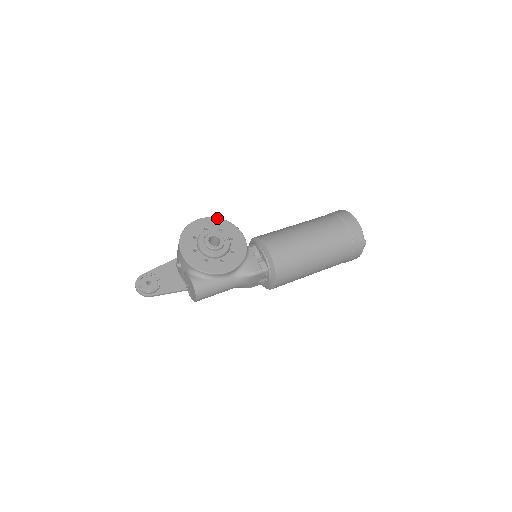
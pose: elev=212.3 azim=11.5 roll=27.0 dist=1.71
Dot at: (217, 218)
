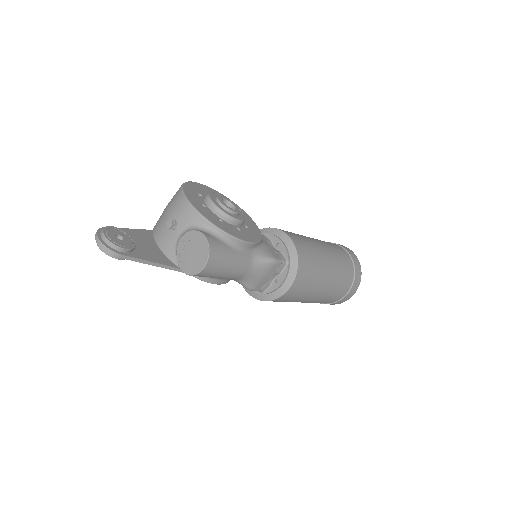
Dot at: occluded
